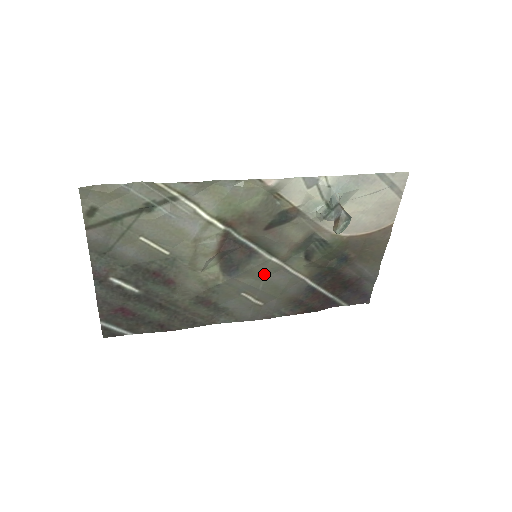
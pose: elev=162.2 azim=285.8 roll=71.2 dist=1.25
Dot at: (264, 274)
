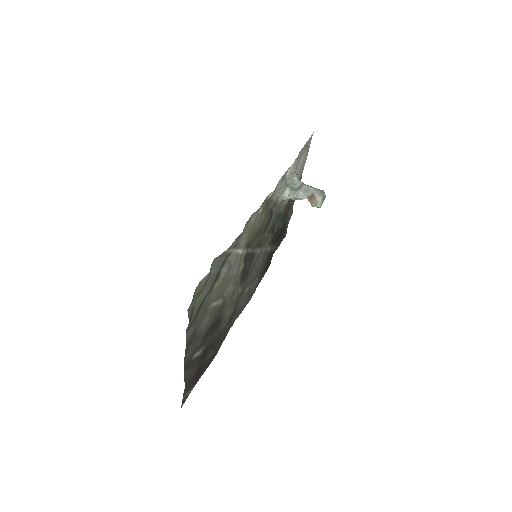
Dot at: (255, 265)
